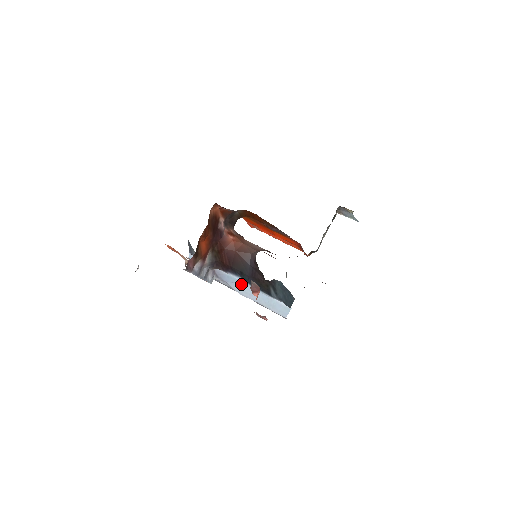
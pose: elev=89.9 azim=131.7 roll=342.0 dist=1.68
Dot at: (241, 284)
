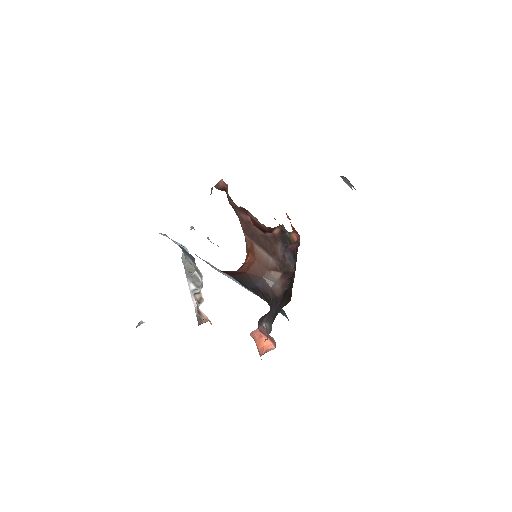
Dot at: occluded
